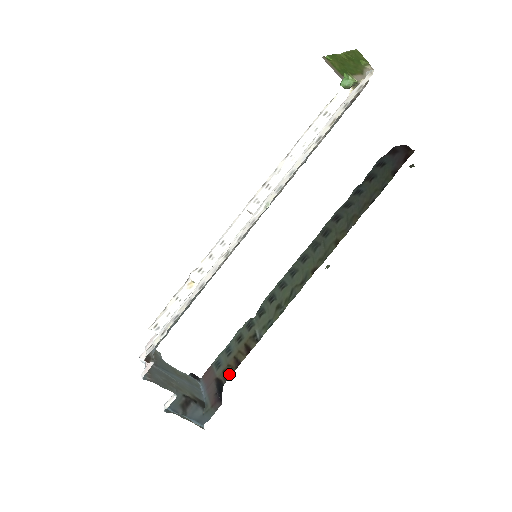
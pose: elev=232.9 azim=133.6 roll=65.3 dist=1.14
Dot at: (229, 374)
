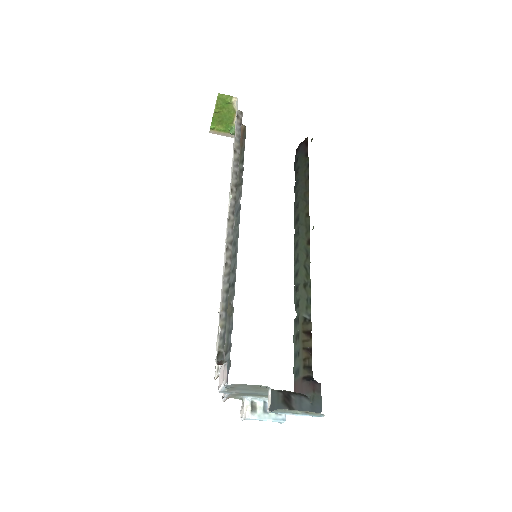
Dot at: (310, 365)
